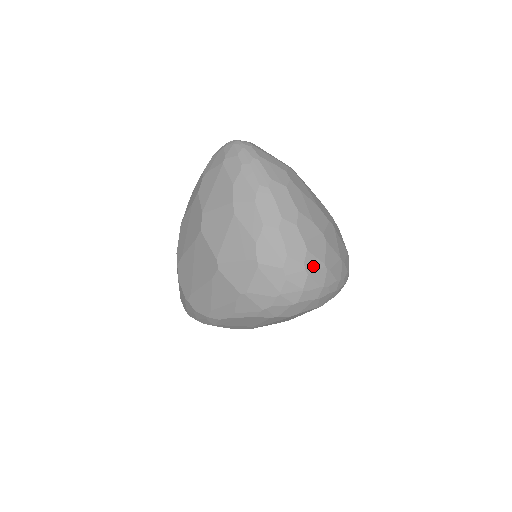
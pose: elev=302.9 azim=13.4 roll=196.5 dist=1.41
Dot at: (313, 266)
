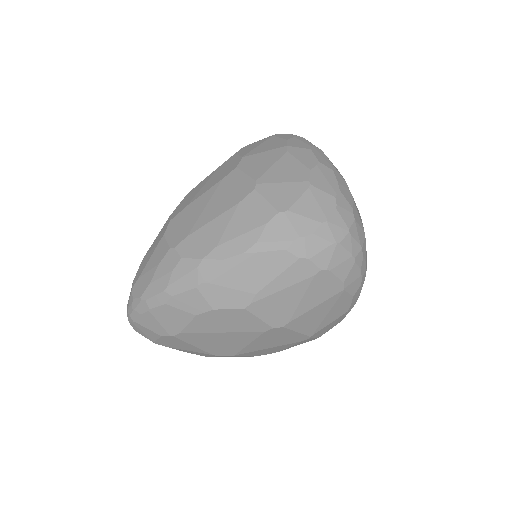
Dot at: (357, 219)
